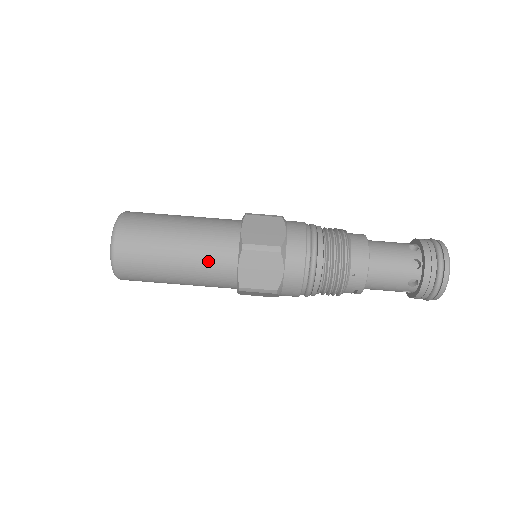
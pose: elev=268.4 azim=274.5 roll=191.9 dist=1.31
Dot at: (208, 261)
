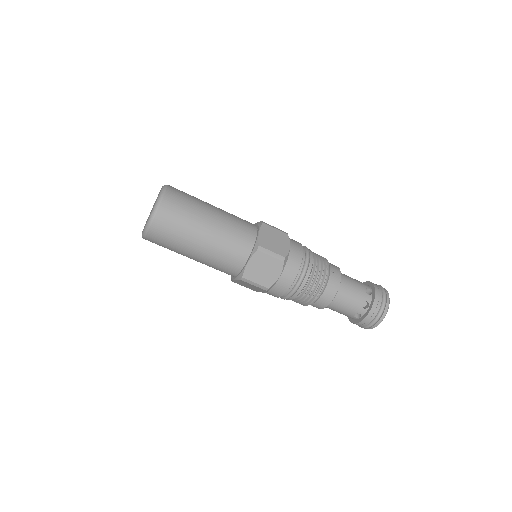
Dot at: (215, 267)
